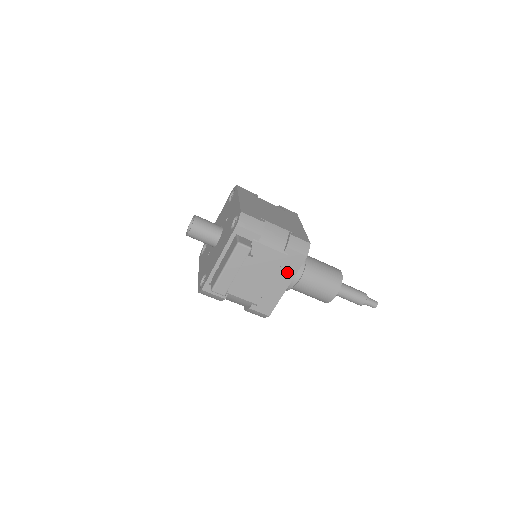
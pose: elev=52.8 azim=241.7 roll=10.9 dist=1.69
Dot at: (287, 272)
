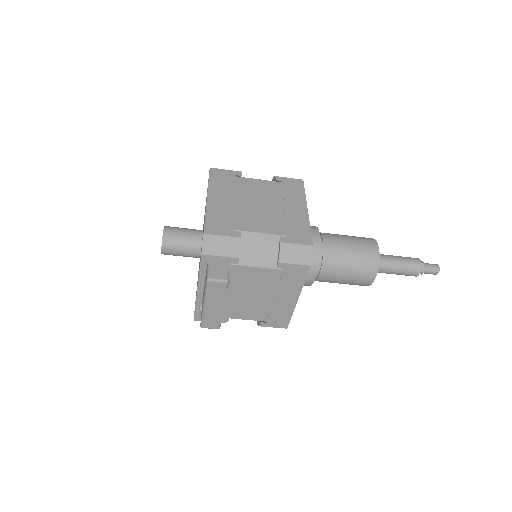
Dot at: (290, 286)
